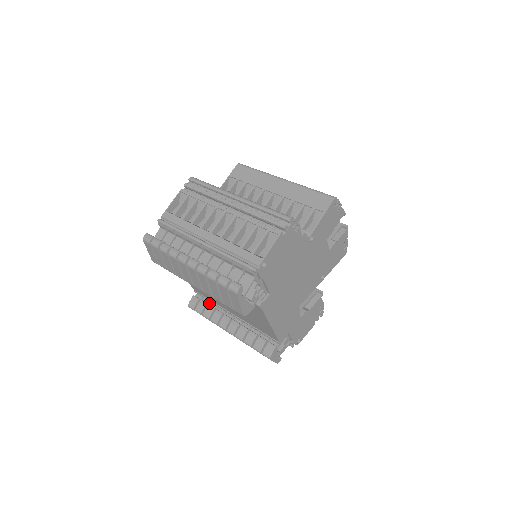
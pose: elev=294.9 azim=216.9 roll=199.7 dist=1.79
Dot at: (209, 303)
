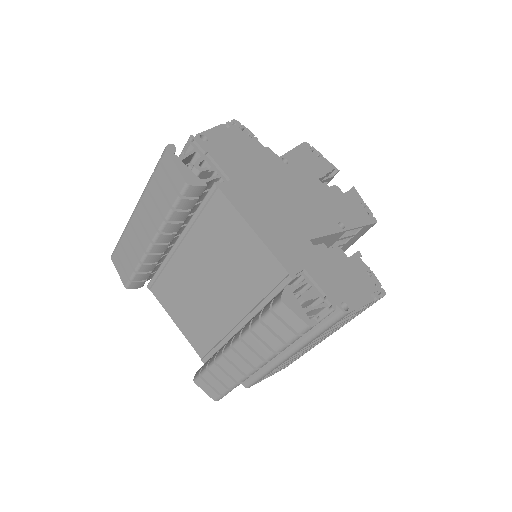
Dot at: occluded
